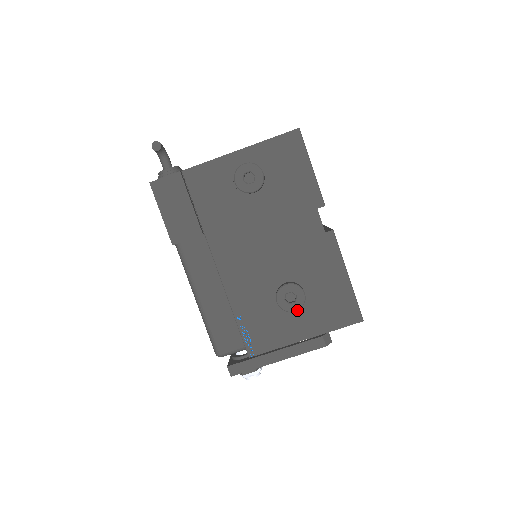
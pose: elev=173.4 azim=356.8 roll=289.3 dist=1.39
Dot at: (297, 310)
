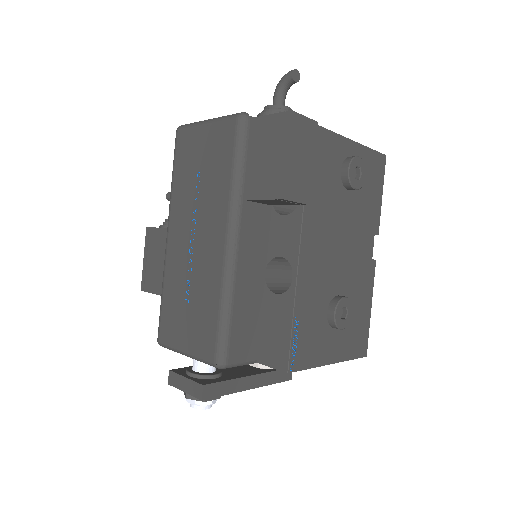
Dot at: (344, 328)
